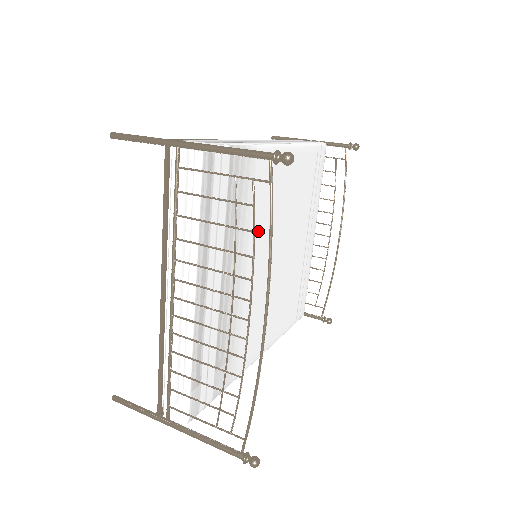
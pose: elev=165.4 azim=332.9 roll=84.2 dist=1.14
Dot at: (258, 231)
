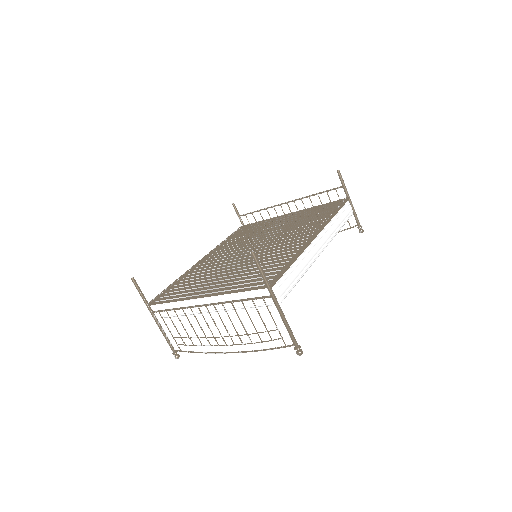
Dot at: occluded
